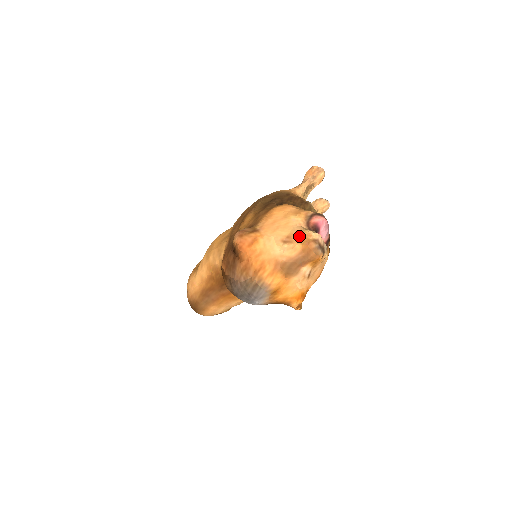
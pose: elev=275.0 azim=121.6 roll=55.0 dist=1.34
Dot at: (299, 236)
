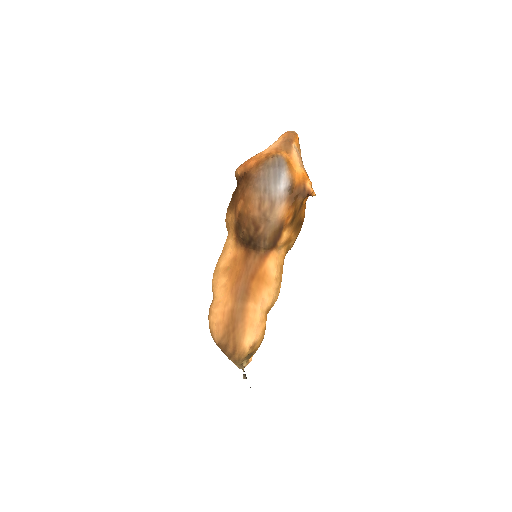
Dot at: occluded
